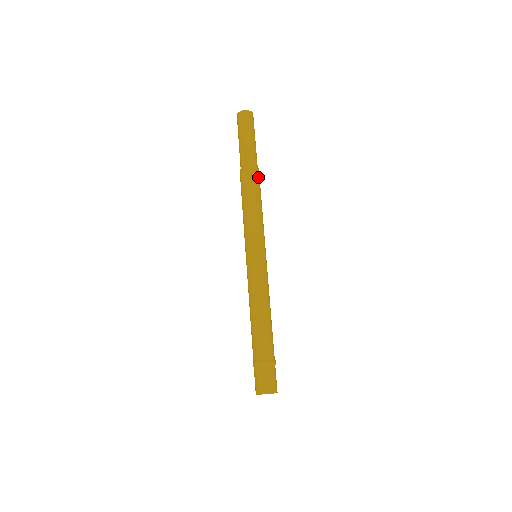
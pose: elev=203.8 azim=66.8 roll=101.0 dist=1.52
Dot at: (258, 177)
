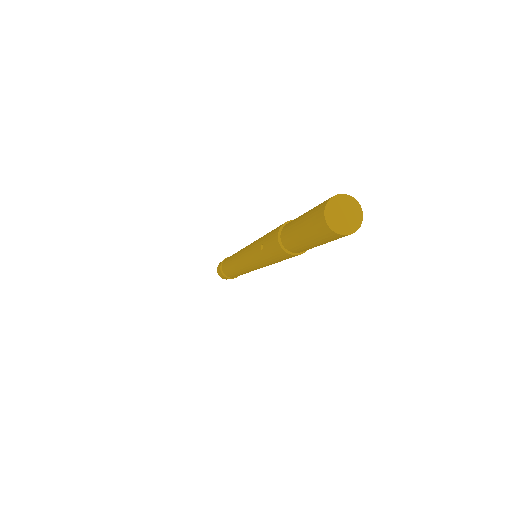
Dot at: occluded
